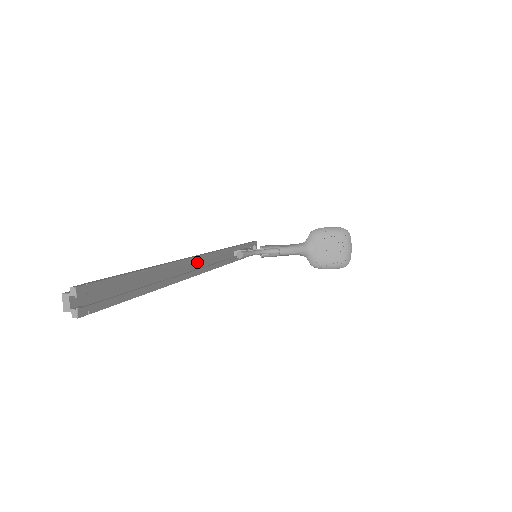
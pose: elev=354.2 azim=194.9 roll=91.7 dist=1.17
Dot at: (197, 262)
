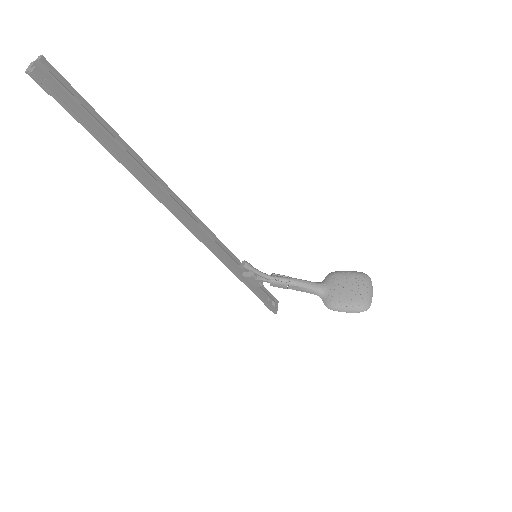
Dot at: (187, 217)
